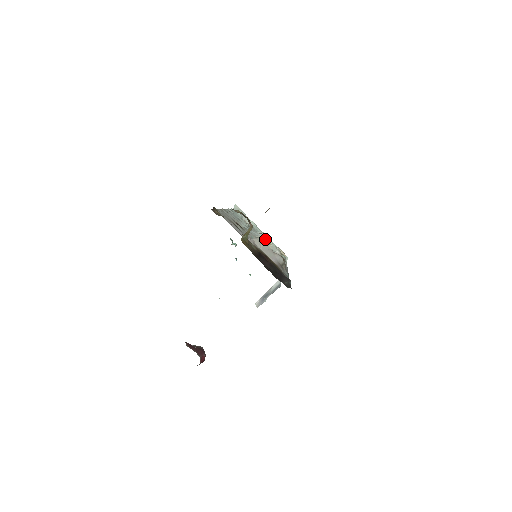
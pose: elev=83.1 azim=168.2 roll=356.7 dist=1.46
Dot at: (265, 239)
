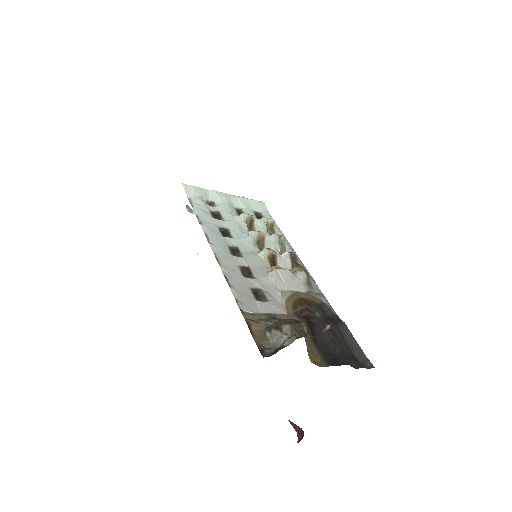
Dot at: (268, 250)
